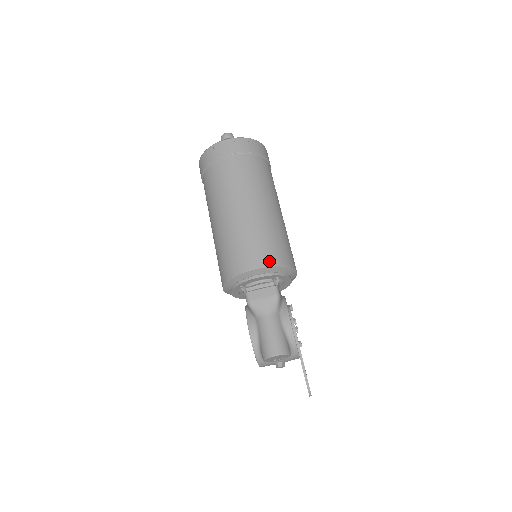
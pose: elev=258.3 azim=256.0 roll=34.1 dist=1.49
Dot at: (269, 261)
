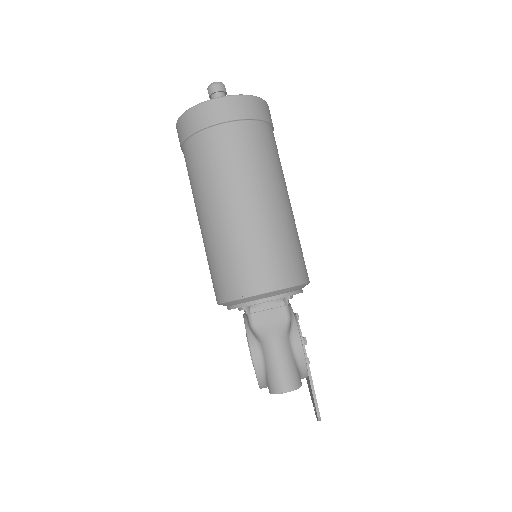
Dot at: (282, 281)
